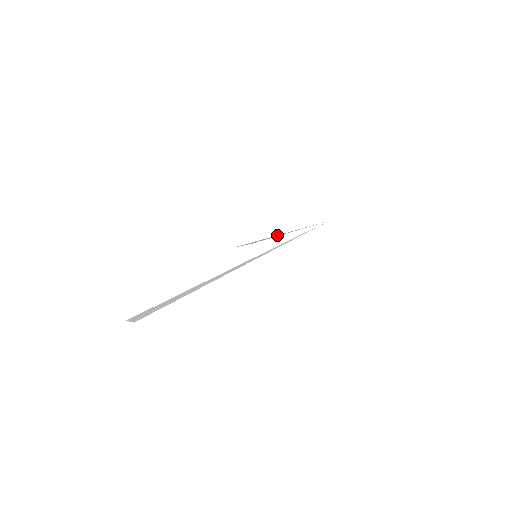
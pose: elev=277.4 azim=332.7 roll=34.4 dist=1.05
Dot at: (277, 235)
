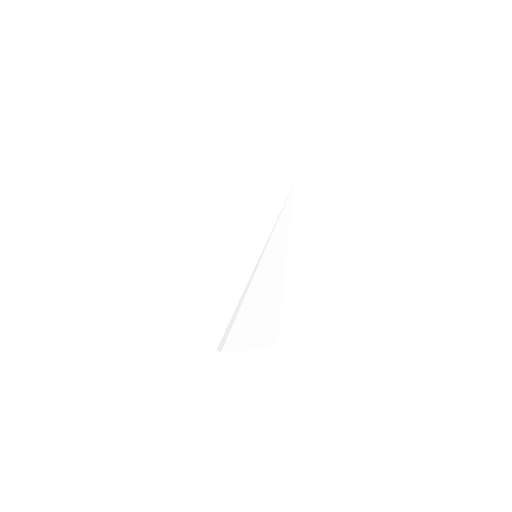
Dot at: (284, 293)
